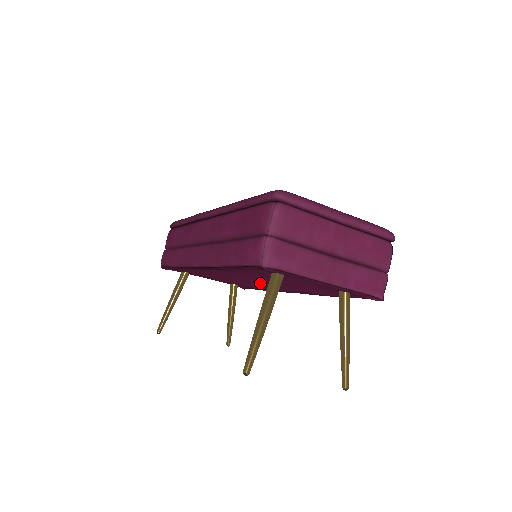
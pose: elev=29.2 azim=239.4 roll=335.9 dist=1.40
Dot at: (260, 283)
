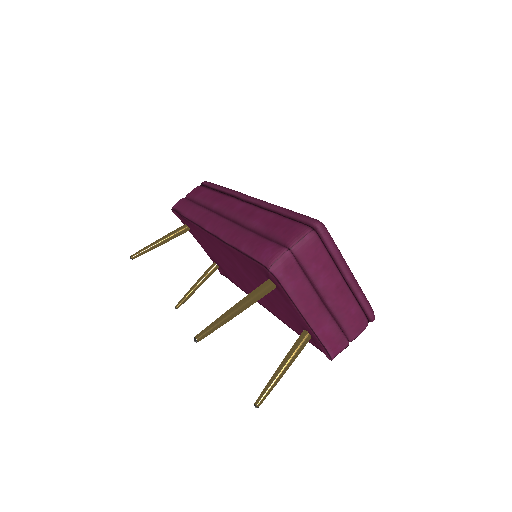
Dot at: (243, 279)
